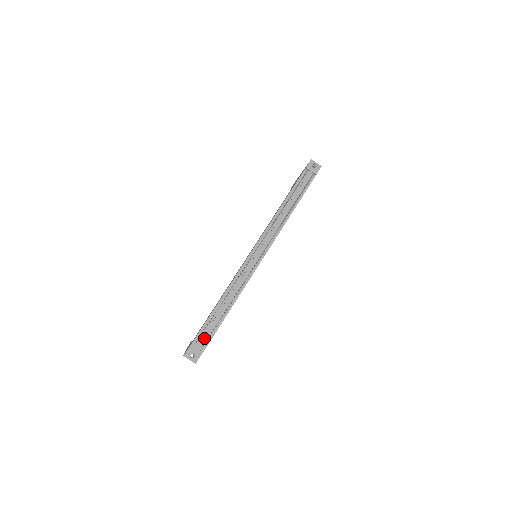
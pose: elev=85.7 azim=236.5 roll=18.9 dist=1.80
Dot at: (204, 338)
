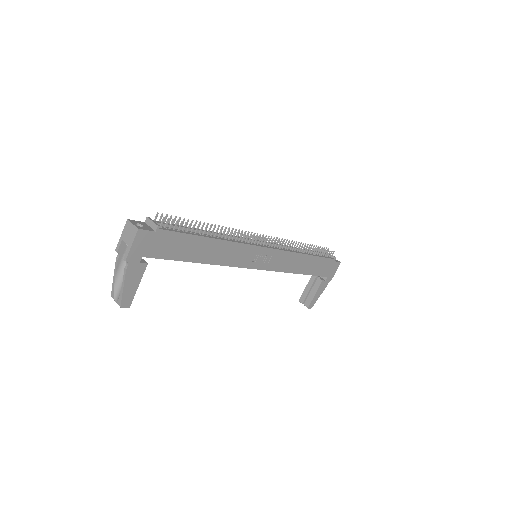
Dot at: (167, 224)
